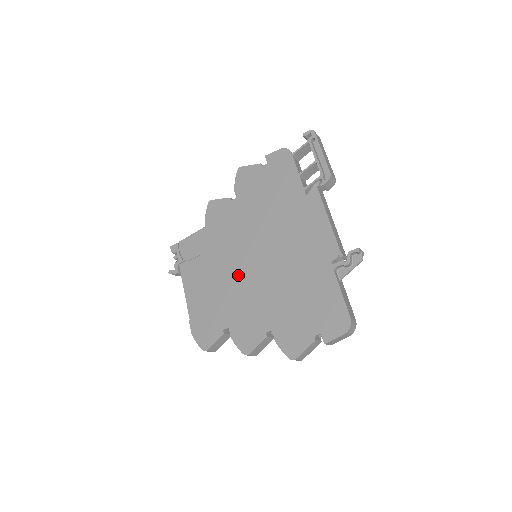
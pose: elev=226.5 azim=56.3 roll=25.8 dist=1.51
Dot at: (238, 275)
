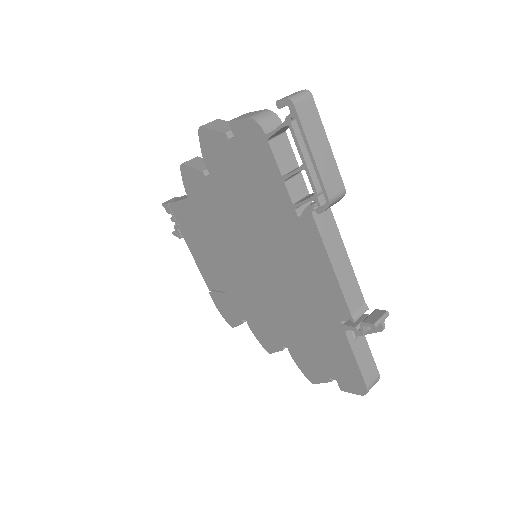
Dot at: (240, 276)
